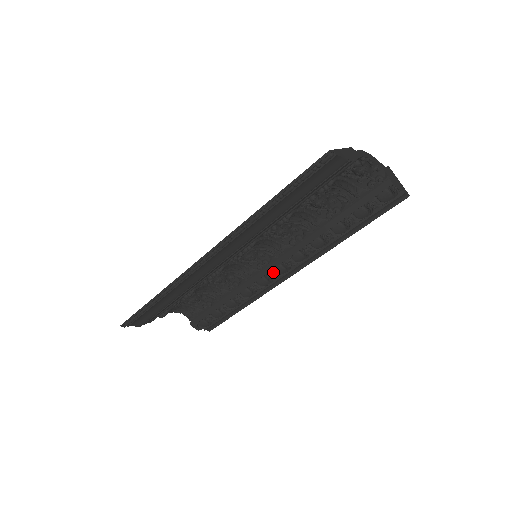
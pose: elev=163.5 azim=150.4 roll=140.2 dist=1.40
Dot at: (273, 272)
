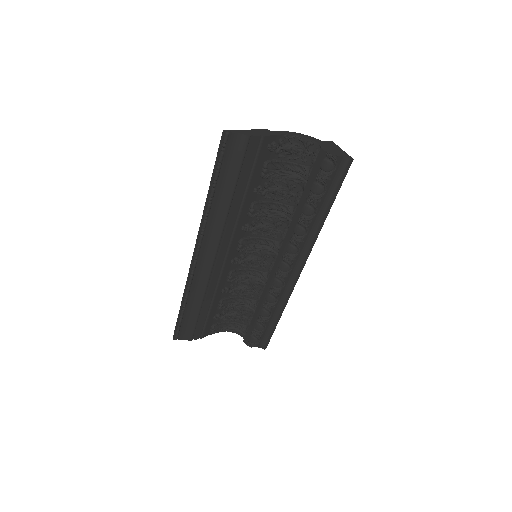
Dot at: (280, 271)
